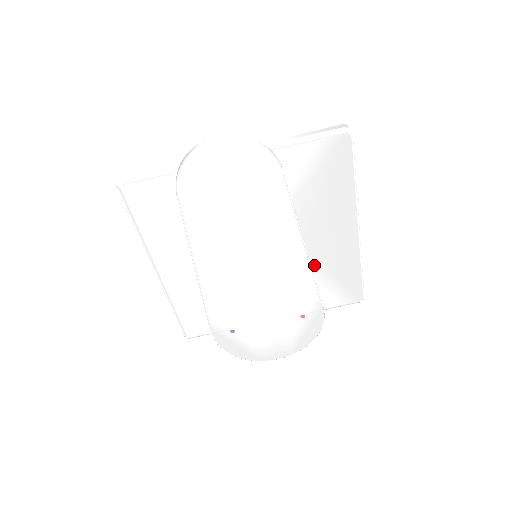
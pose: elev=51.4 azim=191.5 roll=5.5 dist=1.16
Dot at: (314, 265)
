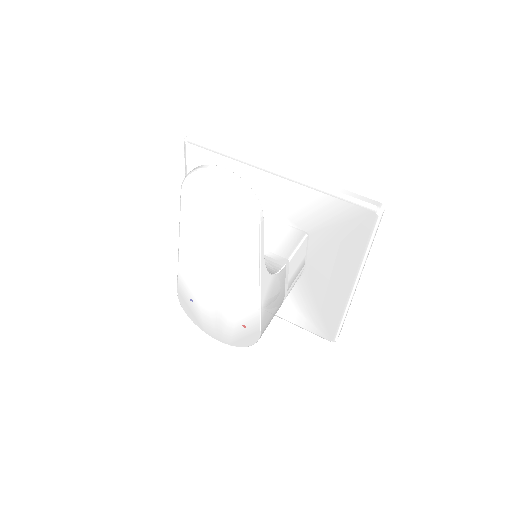
Dot at: (306, 291)
